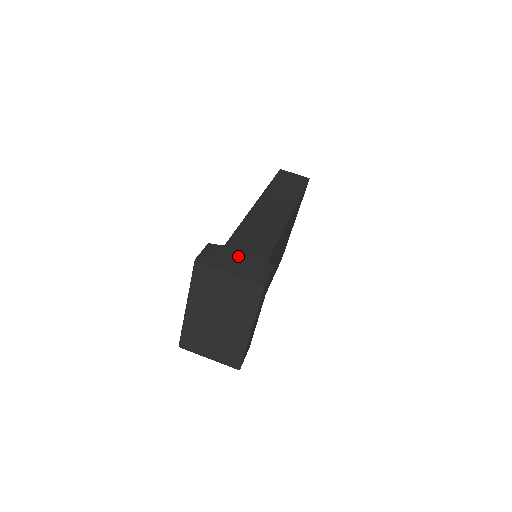
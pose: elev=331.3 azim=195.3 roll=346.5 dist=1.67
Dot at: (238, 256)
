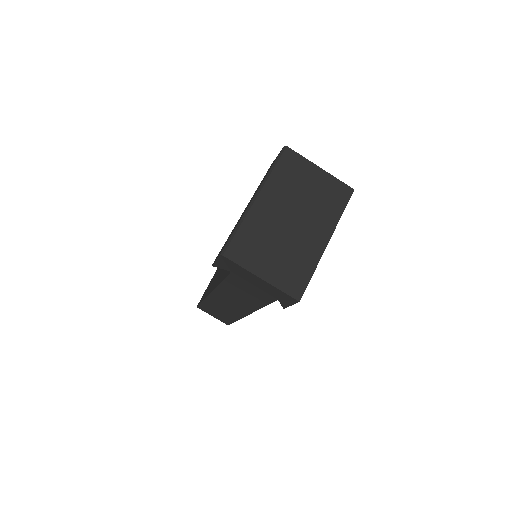
Dot at: occluded
